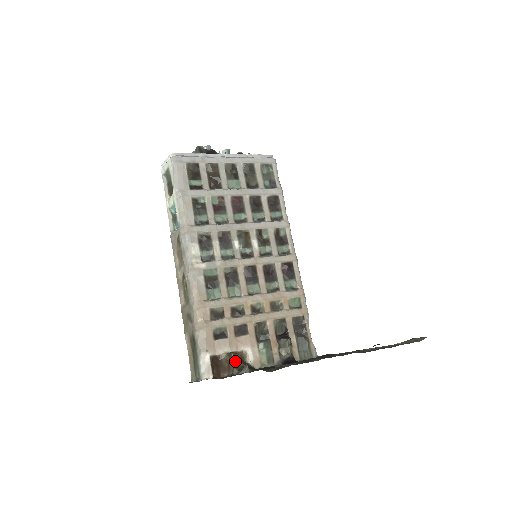
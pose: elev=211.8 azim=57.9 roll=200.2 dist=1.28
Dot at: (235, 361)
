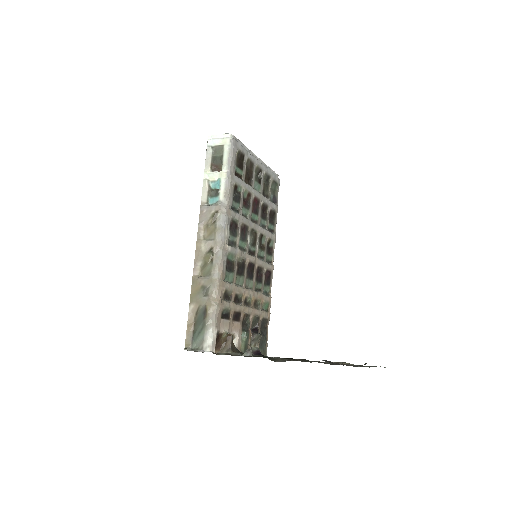
Dot at: (231, 342)
